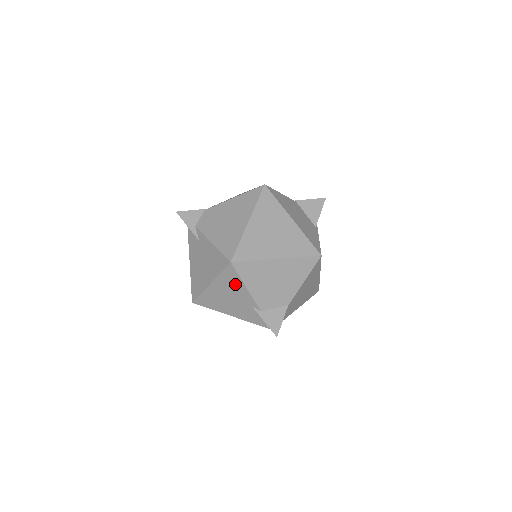
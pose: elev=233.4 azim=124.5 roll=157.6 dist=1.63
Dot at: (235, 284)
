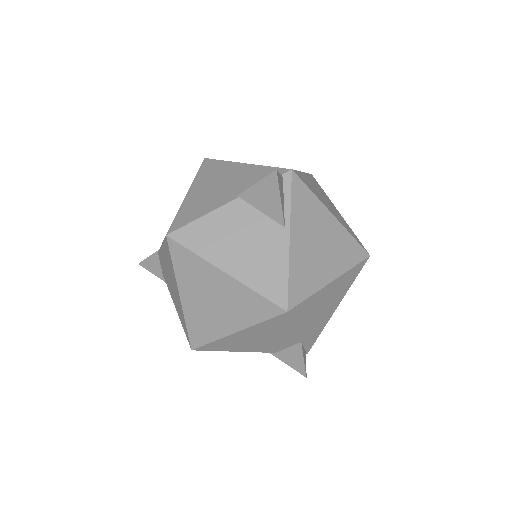
Dot at: occluded
